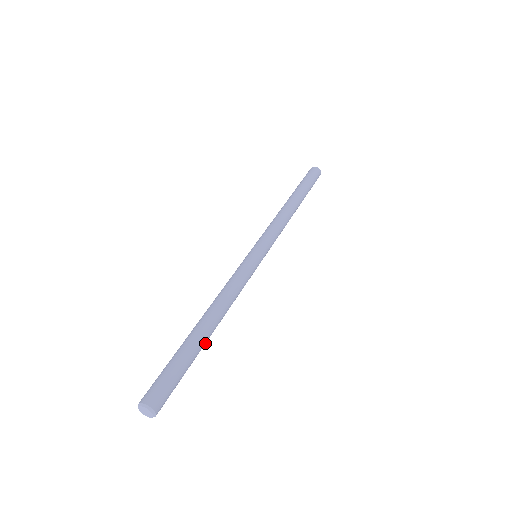
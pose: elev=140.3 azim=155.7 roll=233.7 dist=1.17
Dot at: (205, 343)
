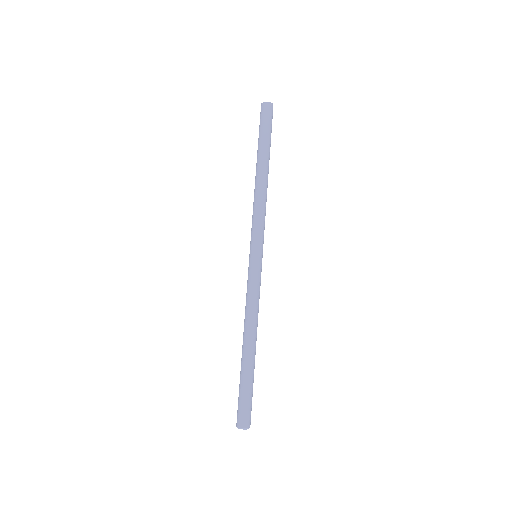
Dot at: (254, 359)
